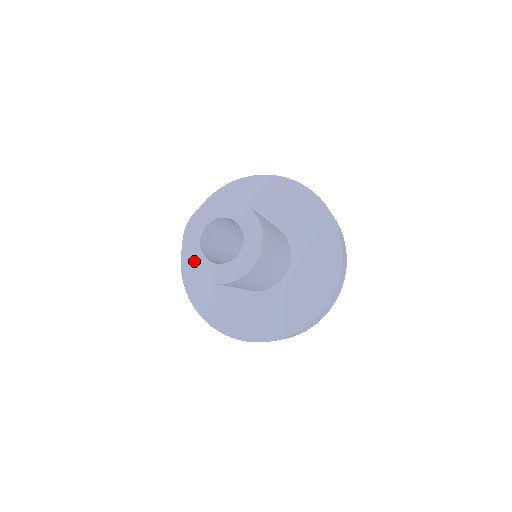
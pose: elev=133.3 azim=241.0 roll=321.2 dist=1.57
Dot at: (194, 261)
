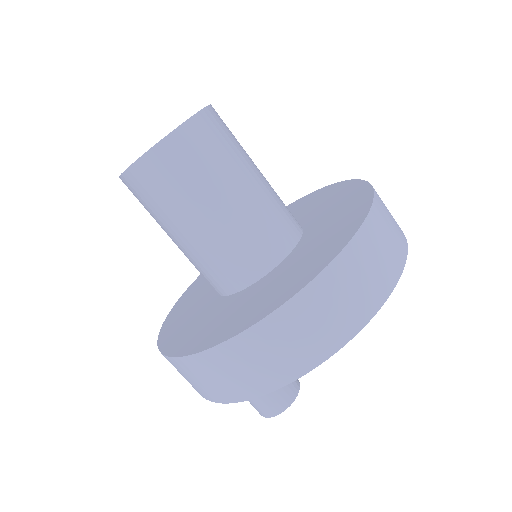
Dot at: occluded
